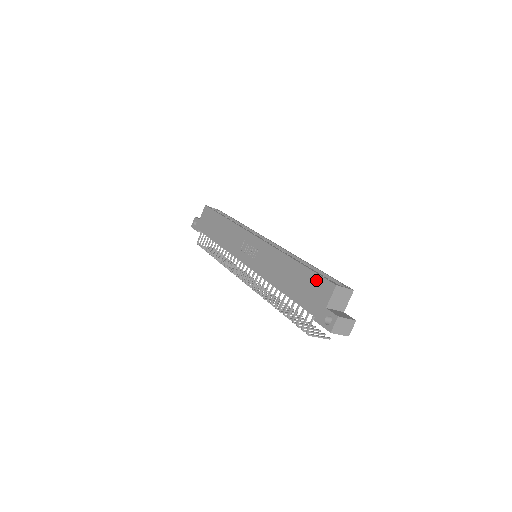
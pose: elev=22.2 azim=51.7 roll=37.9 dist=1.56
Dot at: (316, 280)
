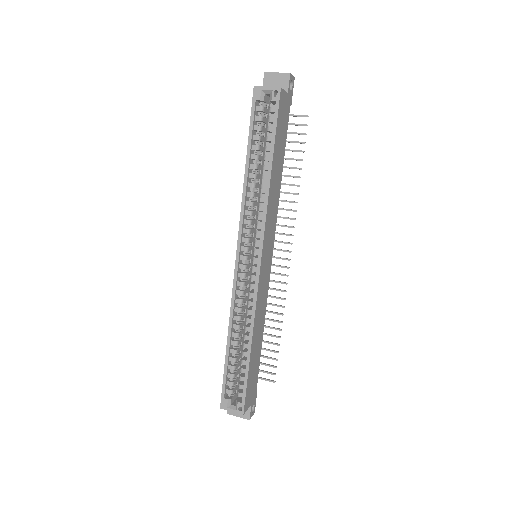
Dot at: (224, 381)
